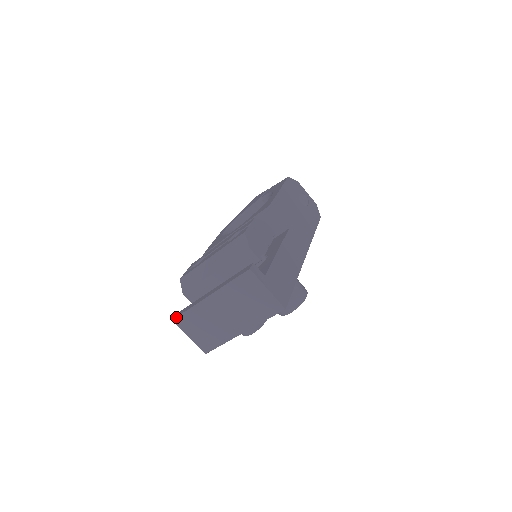
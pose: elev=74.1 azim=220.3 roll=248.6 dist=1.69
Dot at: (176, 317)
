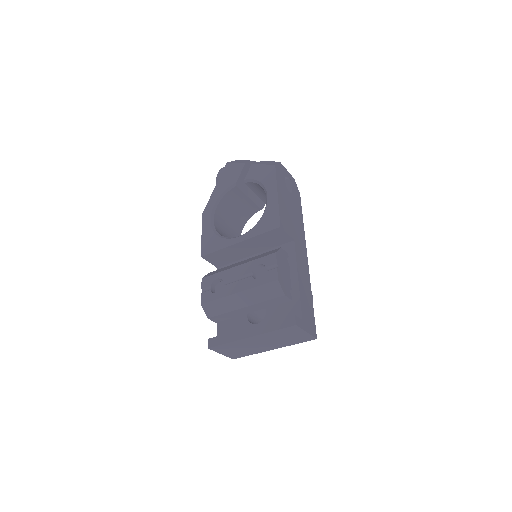
Dot at: (212, 347)
